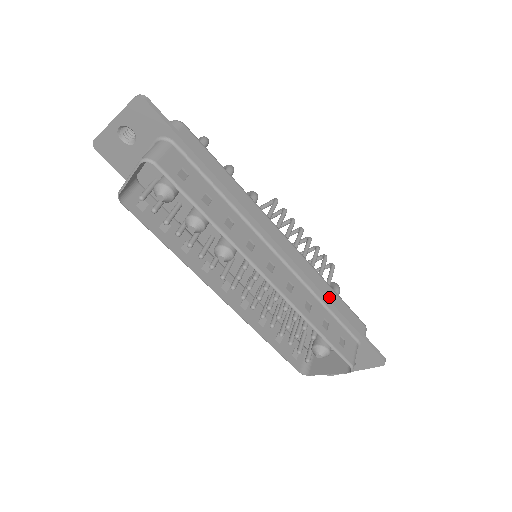
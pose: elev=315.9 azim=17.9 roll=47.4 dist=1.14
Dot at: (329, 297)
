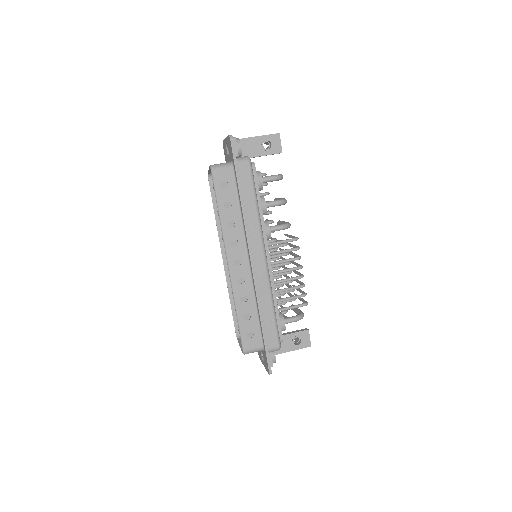
Dot at: (261, 307)
